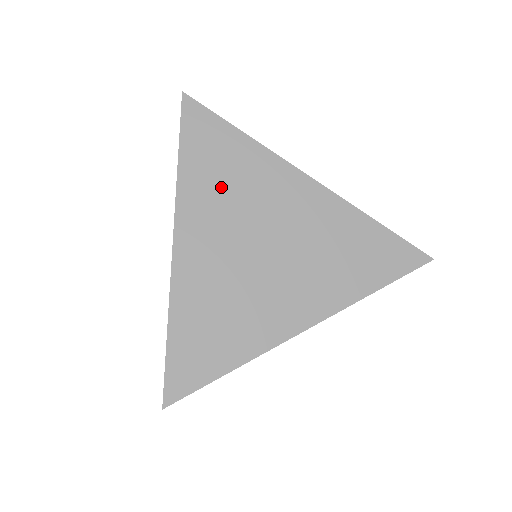
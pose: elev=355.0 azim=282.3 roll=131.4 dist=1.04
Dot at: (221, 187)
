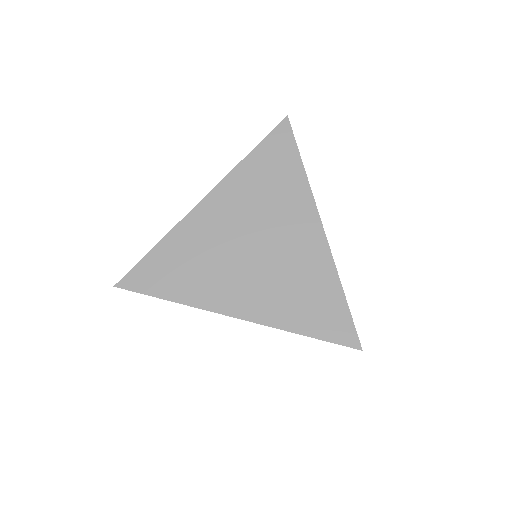
Dot at: (261, 188)
